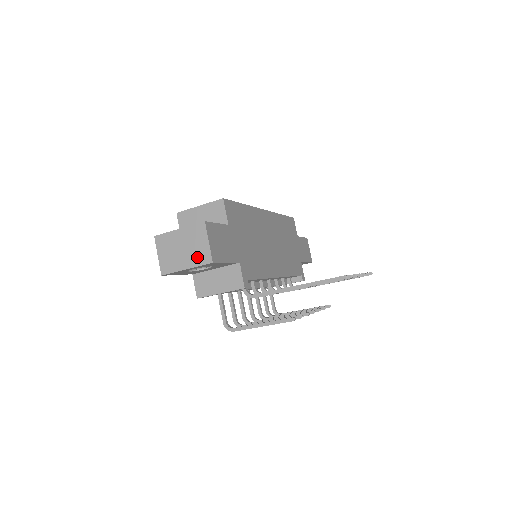
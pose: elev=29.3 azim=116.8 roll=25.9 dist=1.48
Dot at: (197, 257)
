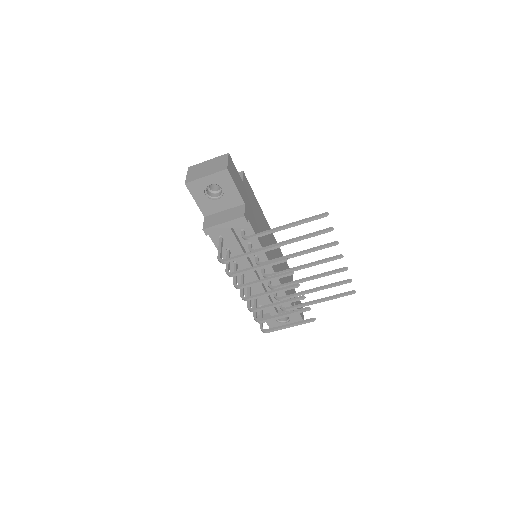
Dot at: (216, 169)
